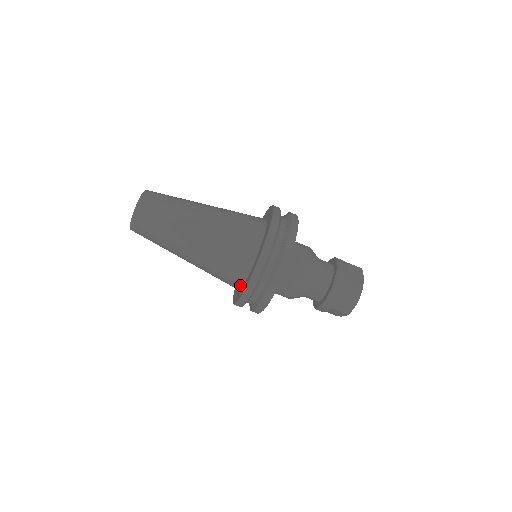
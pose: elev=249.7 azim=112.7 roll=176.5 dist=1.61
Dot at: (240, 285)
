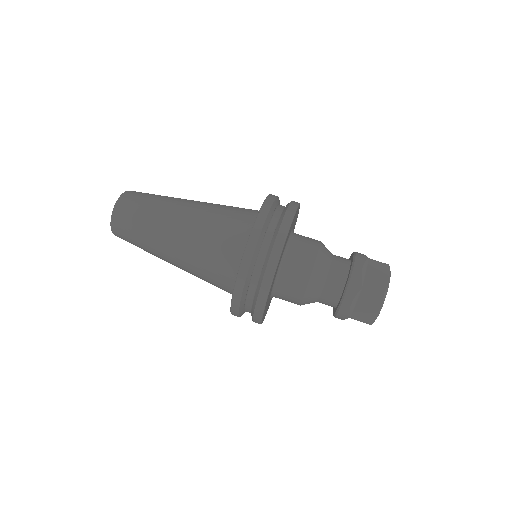
Dot at: occluded
